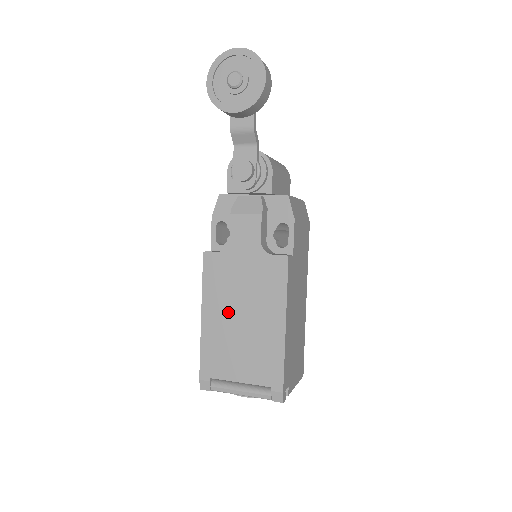
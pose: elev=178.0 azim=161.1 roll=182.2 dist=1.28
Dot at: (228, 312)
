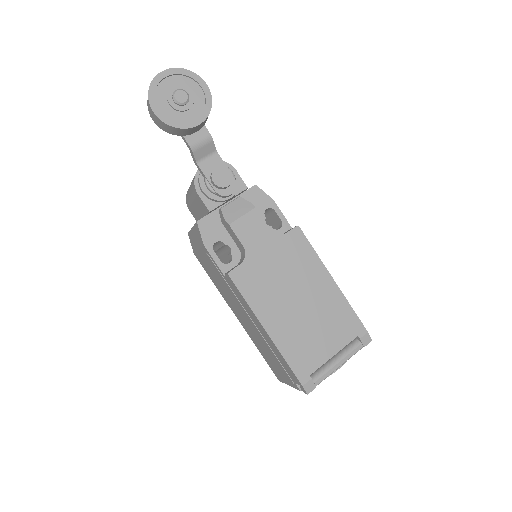
Dot at: (285, 307)
